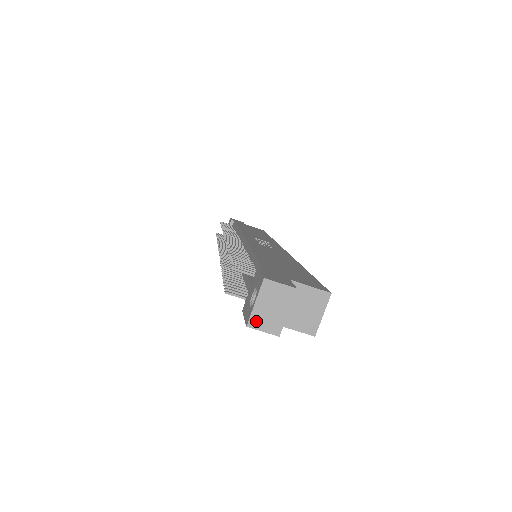
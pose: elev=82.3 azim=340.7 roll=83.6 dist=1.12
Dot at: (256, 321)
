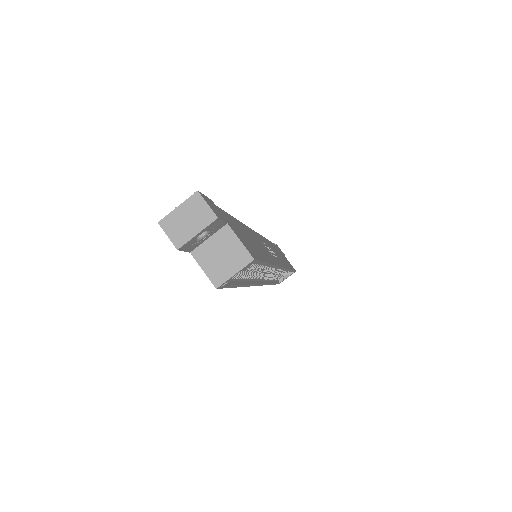
Dot at: (168, 223)
